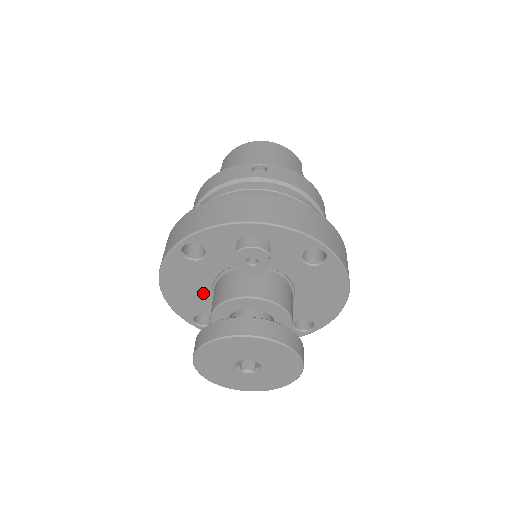
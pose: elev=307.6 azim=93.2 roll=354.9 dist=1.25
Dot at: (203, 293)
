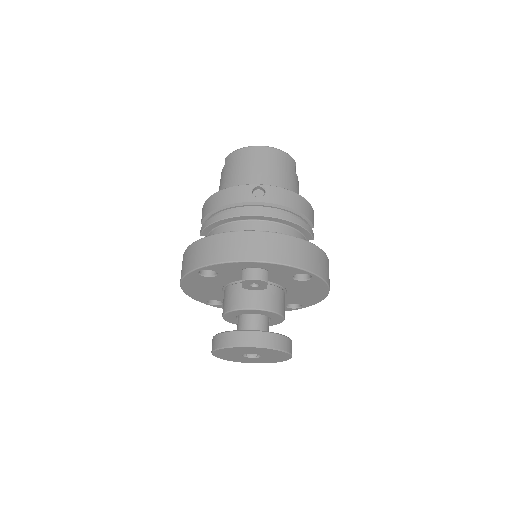
Dot at: (215, 291)
